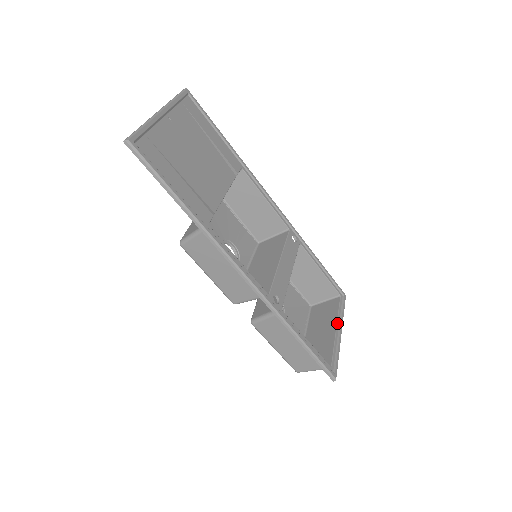
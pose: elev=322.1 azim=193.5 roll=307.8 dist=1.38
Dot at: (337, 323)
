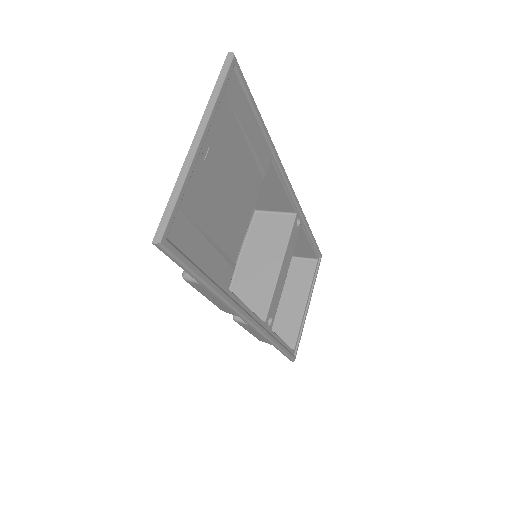
Dot at: (308, 296)
